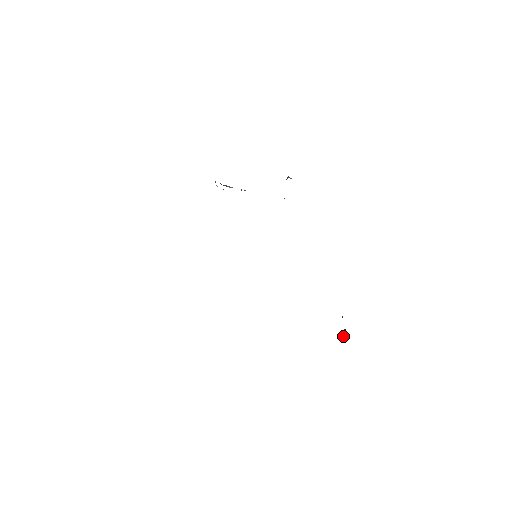
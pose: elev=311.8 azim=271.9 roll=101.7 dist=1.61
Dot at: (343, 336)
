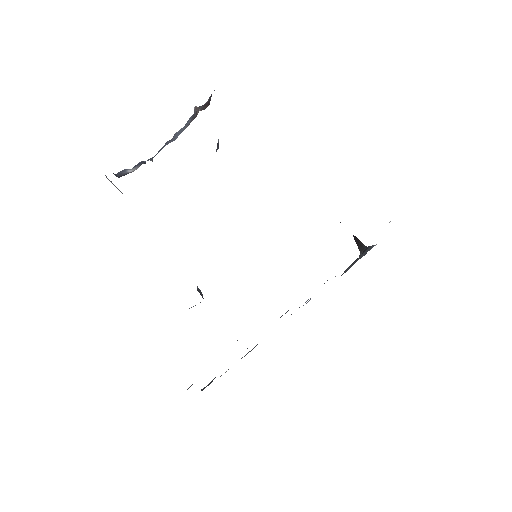
Dot at: (359, 246)
